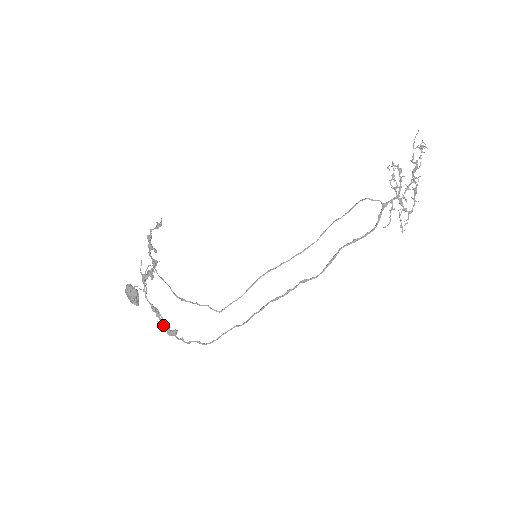
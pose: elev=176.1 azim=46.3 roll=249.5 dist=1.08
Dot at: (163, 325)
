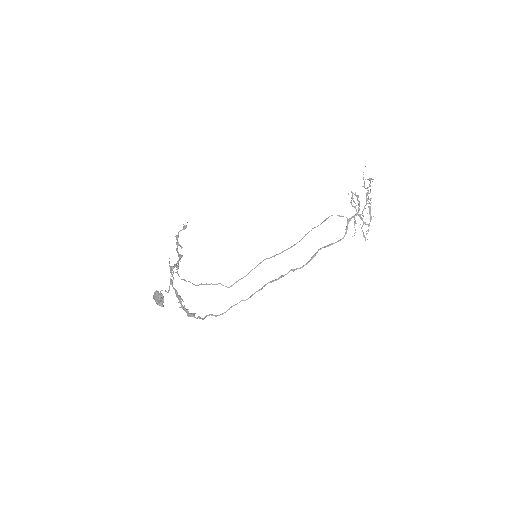
Dot at: (184, 309)
